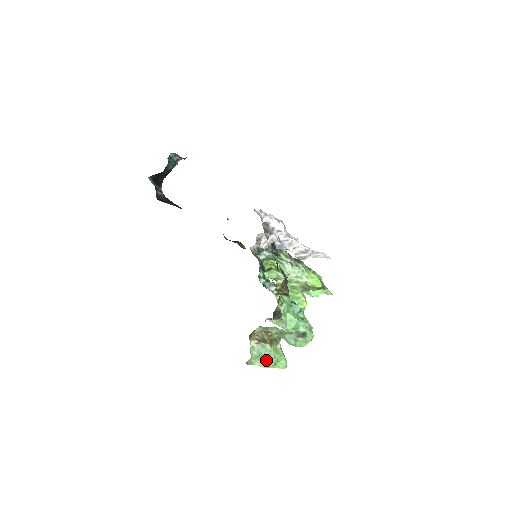
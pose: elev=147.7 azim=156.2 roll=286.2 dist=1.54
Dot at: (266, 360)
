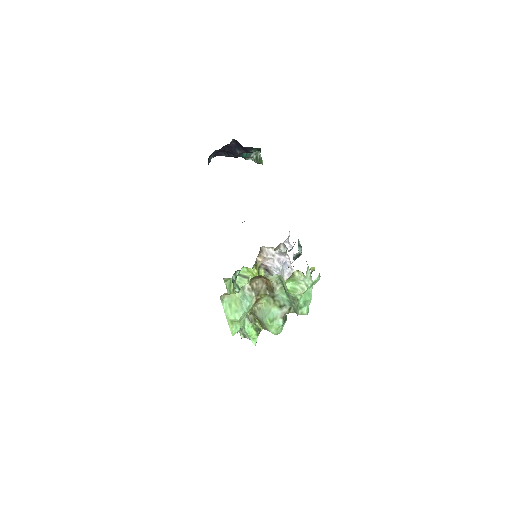
Dot at: (236, 310)
